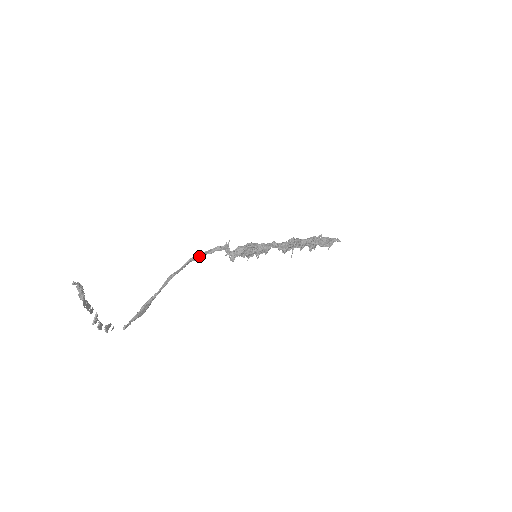
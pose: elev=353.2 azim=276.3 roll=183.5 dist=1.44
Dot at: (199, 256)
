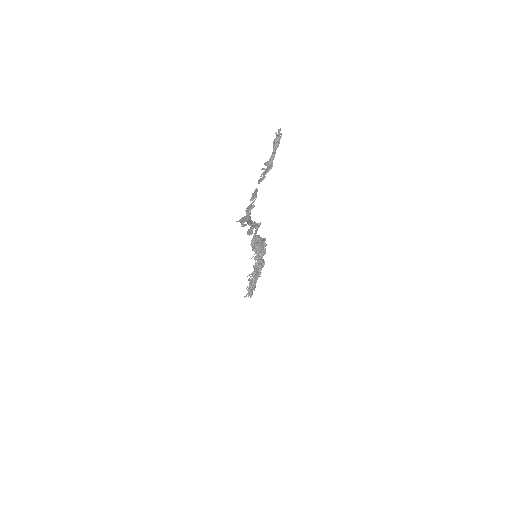
Dot at: occluded
